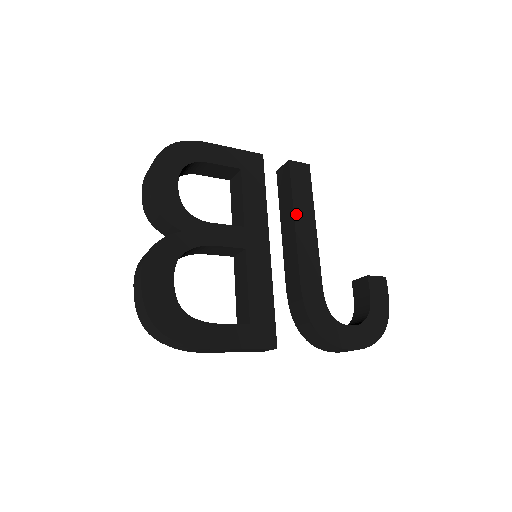
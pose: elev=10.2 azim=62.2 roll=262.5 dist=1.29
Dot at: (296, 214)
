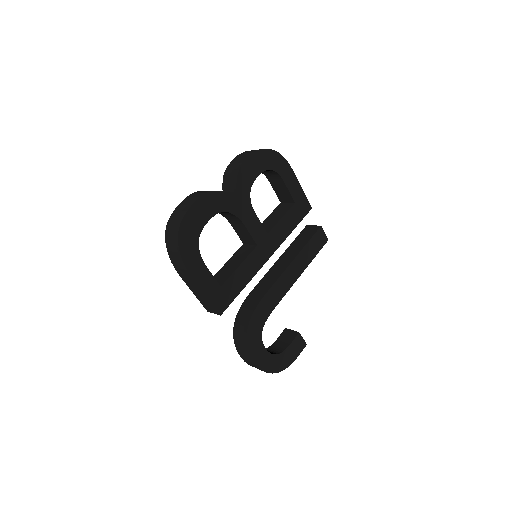
Dot at: (297, 257)
